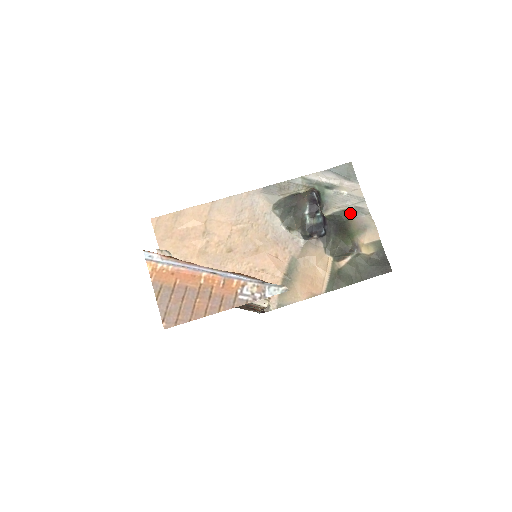
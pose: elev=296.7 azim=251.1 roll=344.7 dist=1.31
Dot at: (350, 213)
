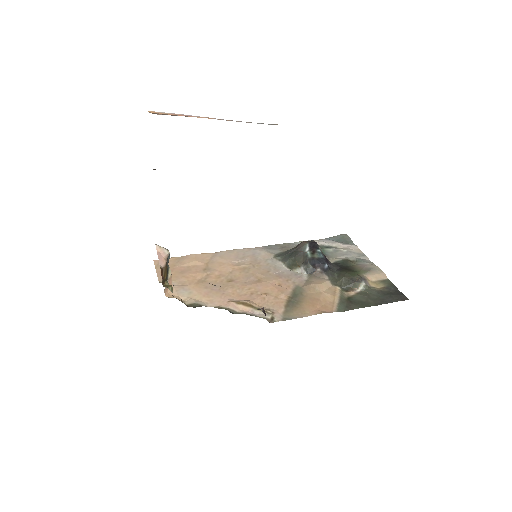
Dot at: (352, 262)
